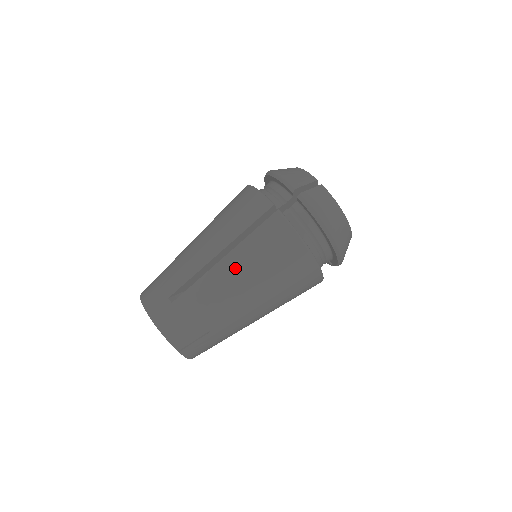
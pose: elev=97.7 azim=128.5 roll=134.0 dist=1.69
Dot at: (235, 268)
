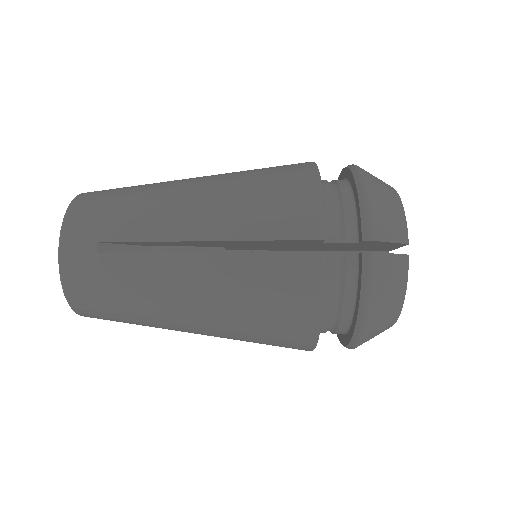
Dot at: occluded
